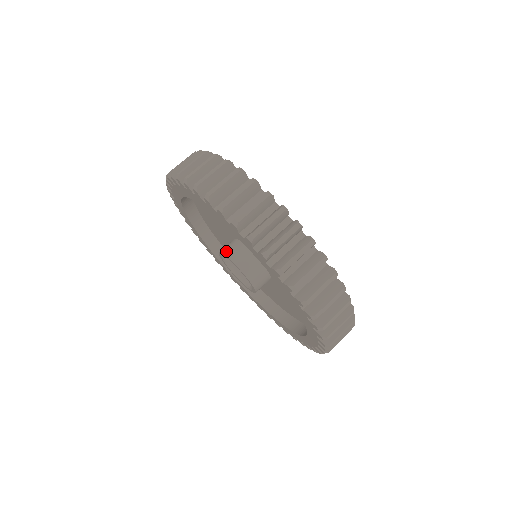
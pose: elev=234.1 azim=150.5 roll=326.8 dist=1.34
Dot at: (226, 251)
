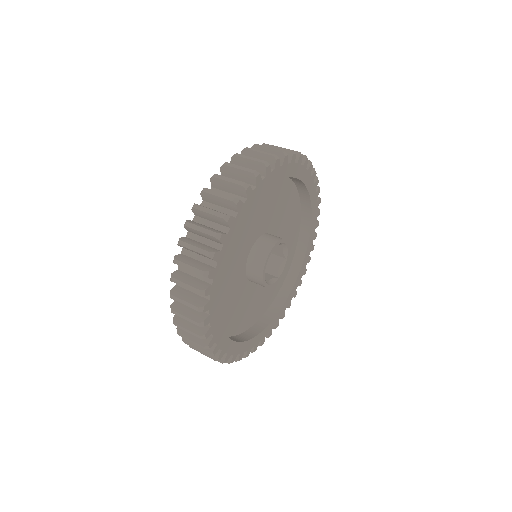
Dot at: occluded
